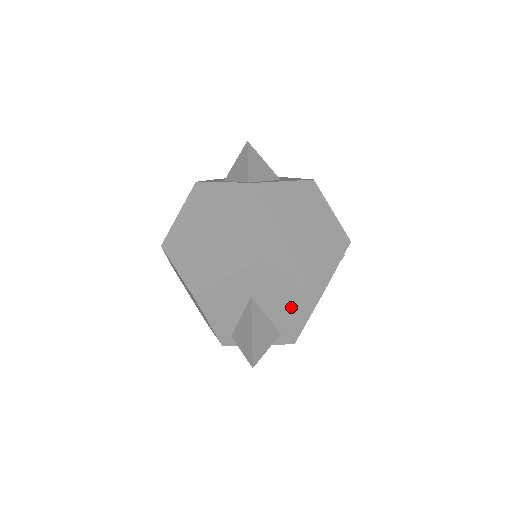
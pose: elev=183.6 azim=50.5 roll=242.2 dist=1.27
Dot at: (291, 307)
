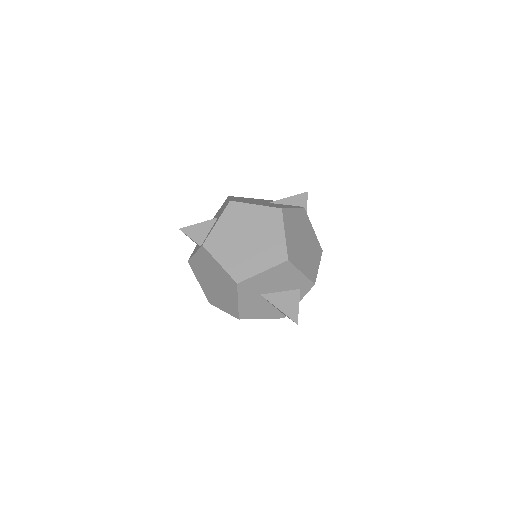
Dot at: (285, 278)
